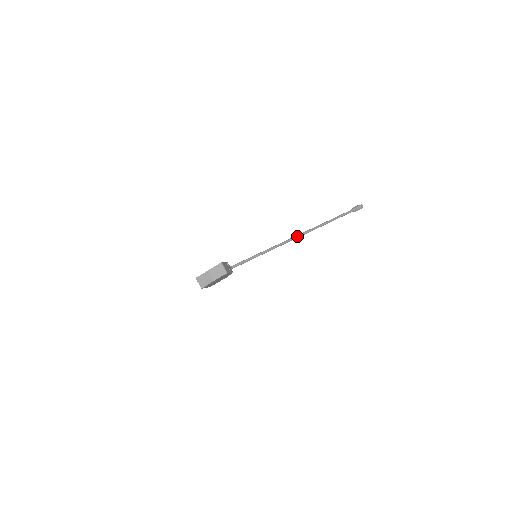
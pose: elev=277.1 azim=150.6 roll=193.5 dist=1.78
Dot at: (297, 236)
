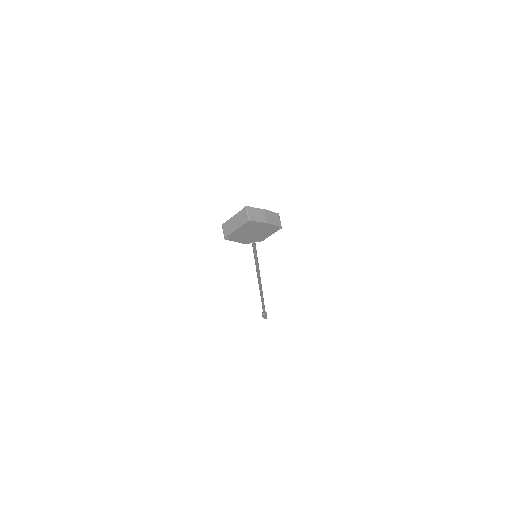
Dot at: occluded
